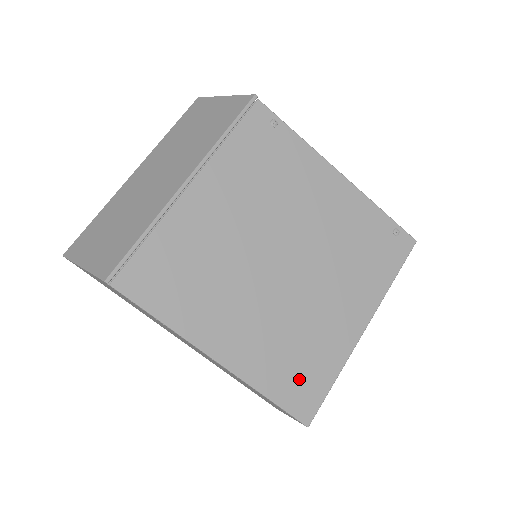
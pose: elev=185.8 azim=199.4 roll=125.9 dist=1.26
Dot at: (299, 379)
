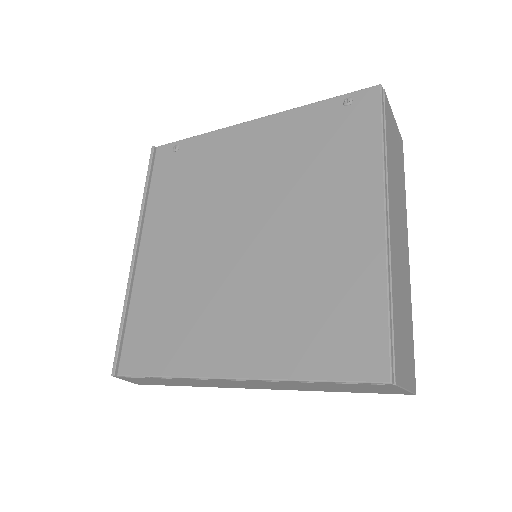
Dot at: (338, 333)
